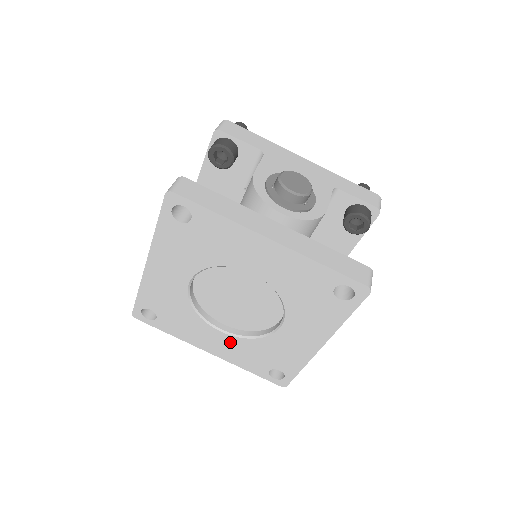
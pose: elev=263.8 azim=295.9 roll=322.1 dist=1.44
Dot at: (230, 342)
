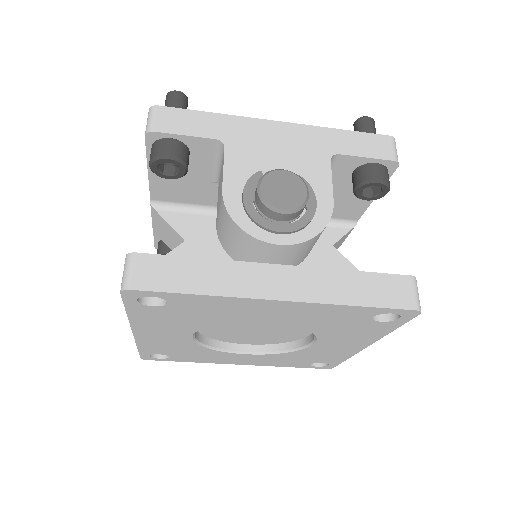
Dot at: (259, 357)
